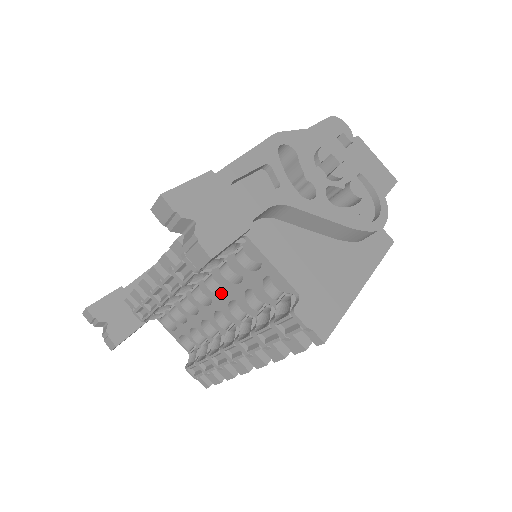
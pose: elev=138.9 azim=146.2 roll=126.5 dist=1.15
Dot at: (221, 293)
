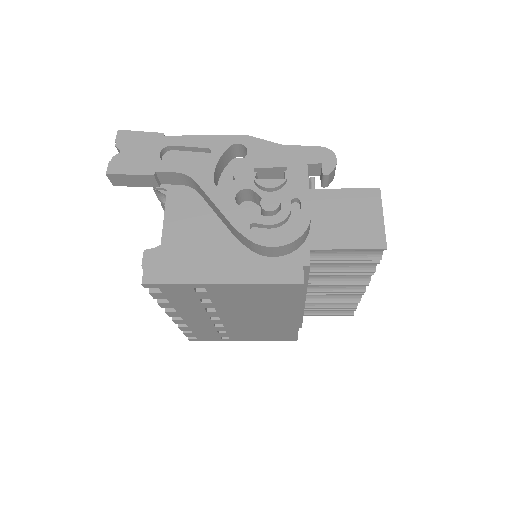
Dot at: occluded
